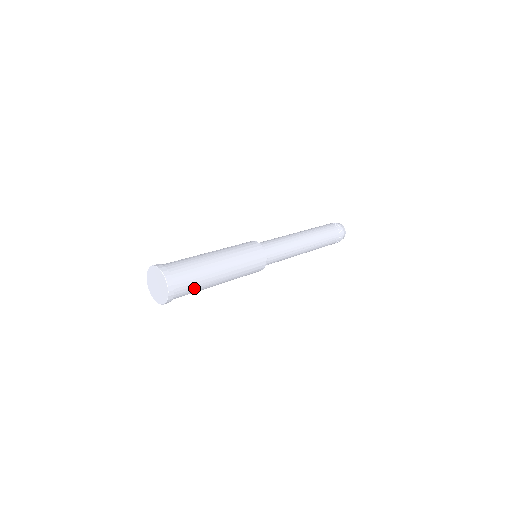
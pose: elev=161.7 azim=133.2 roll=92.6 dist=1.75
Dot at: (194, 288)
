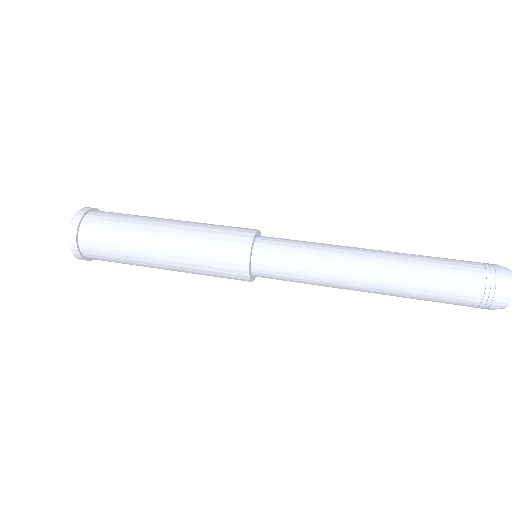
Dot at: (111, 249)
